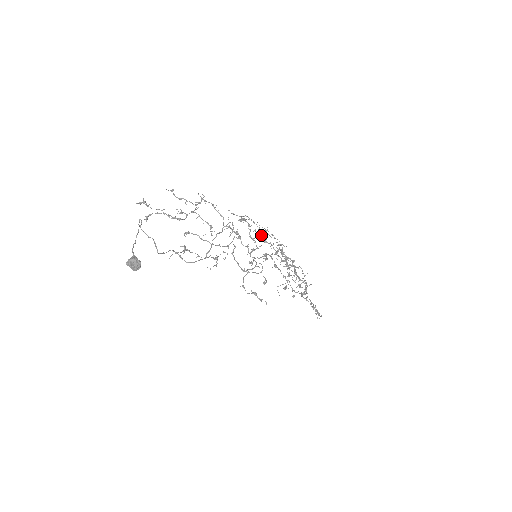
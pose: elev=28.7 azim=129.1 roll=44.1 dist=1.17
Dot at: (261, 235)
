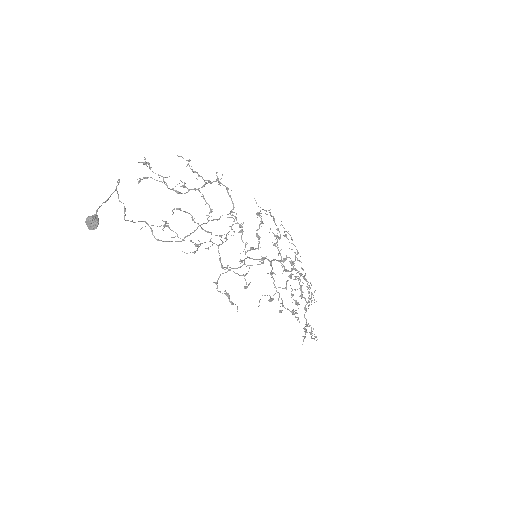
Dot at: (275, 236)
